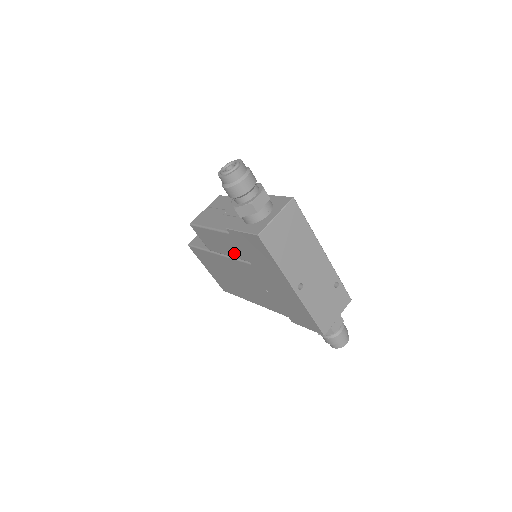
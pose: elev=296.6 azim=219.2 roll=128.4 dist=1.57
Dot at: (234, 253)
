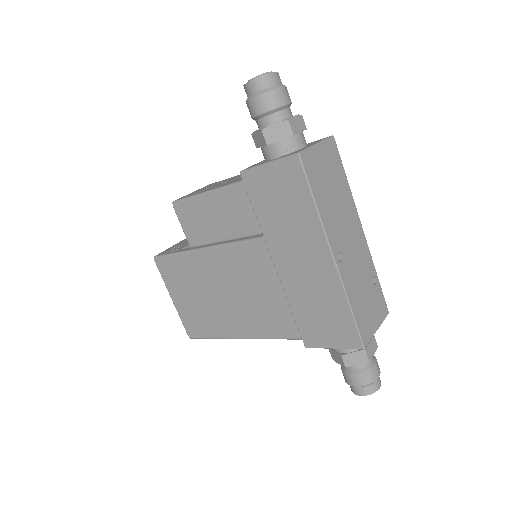
Dot at: (237, 227)
